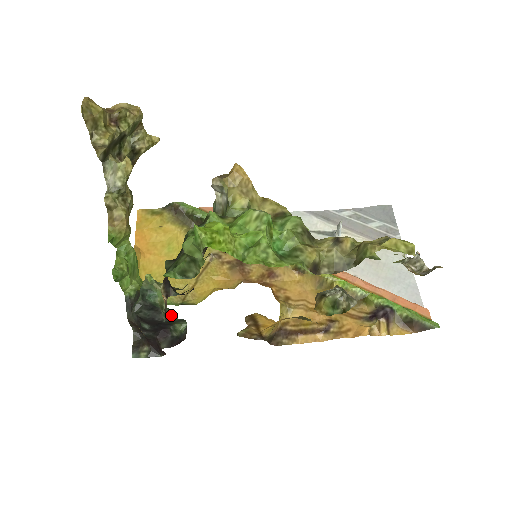
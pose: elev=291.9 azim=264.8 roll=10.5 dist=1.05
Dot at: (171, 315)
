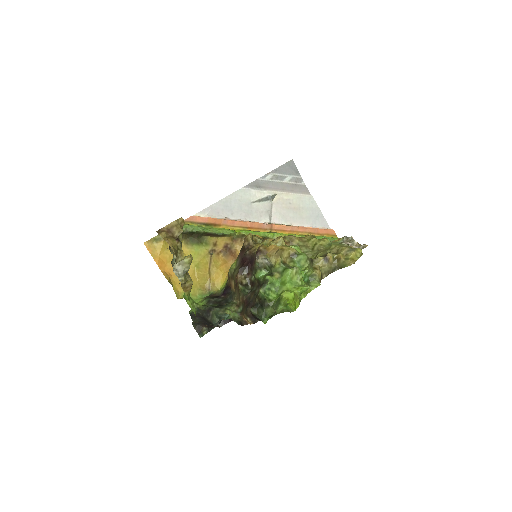
Dot at: occluded
